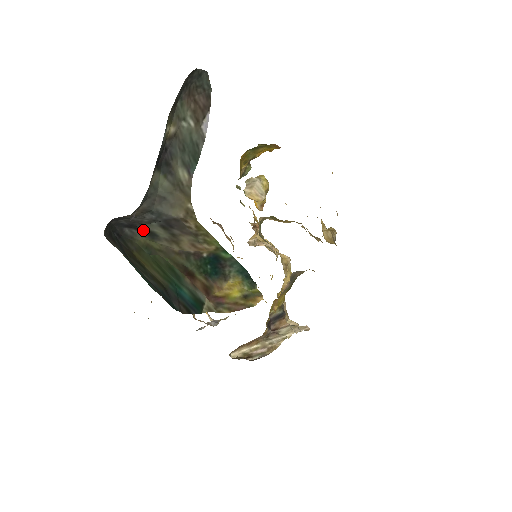
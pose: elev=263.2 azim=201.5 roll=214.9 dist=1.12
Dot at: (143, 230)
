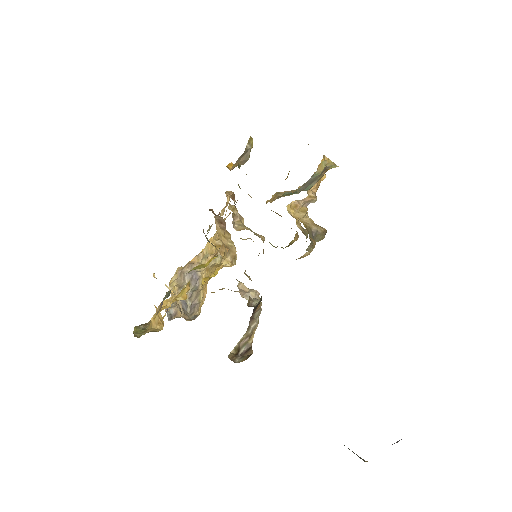
Dot at: occluded
